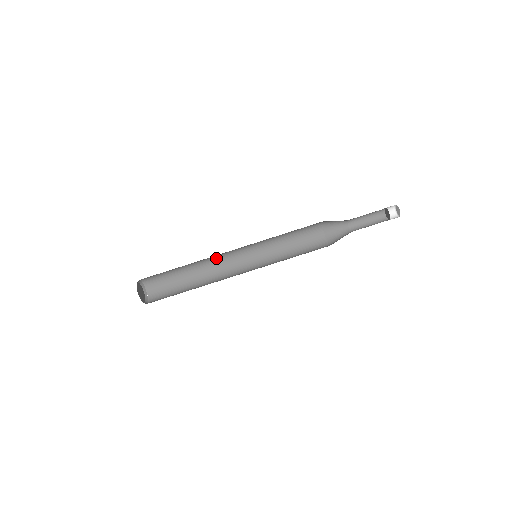
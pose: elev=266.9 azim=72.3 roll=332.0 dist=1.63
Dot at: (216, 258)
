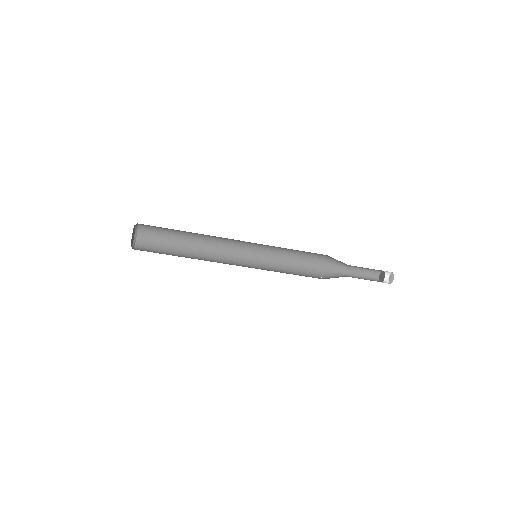
Dot at: (219, 237)
